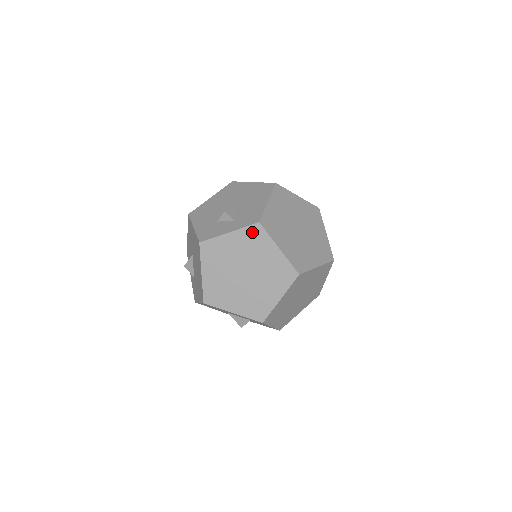
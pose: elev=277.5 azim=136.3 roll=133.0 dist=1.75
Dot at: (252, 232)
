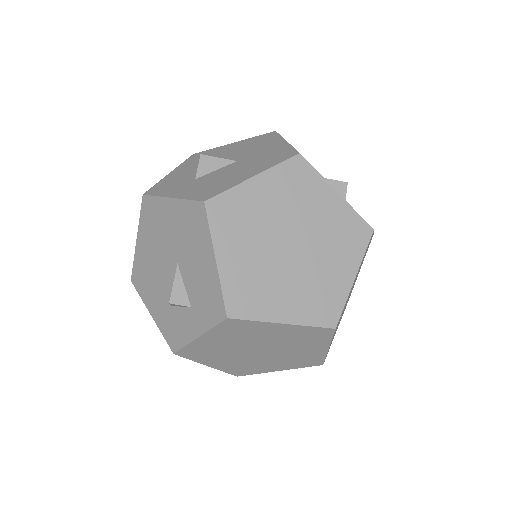
Dot at: (228, 327)
